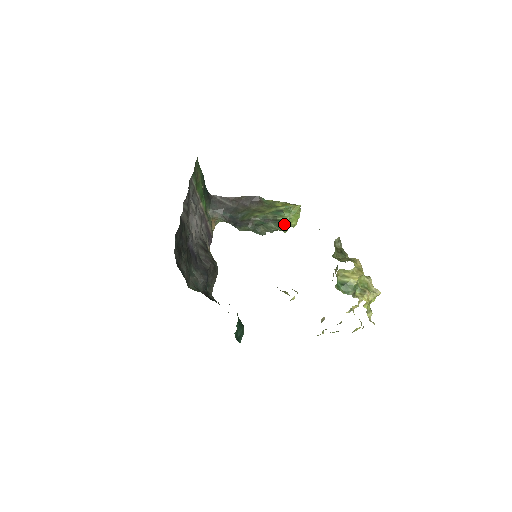
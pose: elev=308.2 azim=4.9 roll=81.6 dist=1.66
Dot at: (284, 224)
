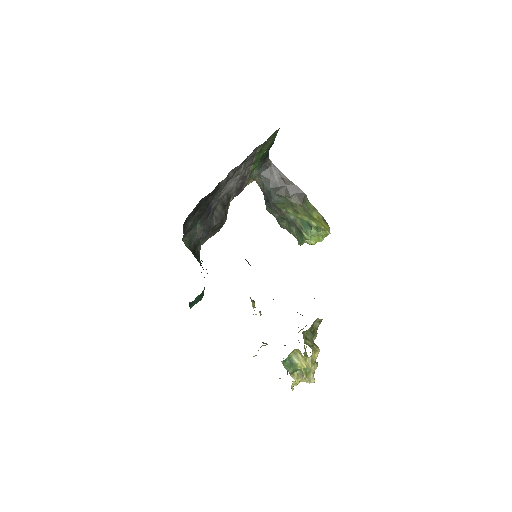
Dot at: (303, 239)
